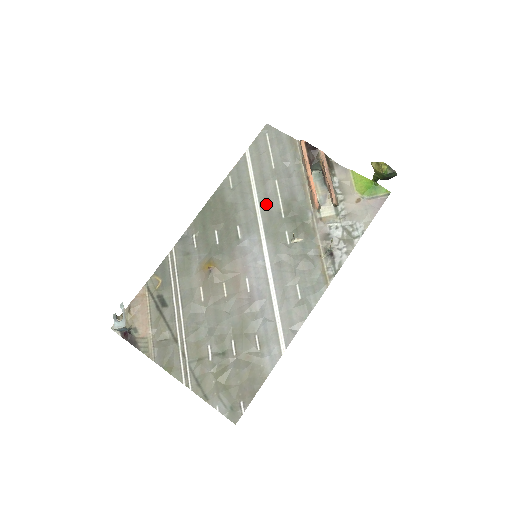
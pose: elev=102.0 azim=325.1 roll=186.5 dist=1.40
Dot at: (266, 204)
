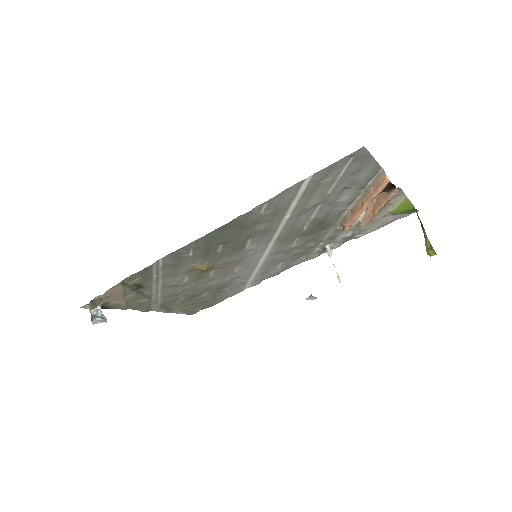
Dot at: (294, 223)
